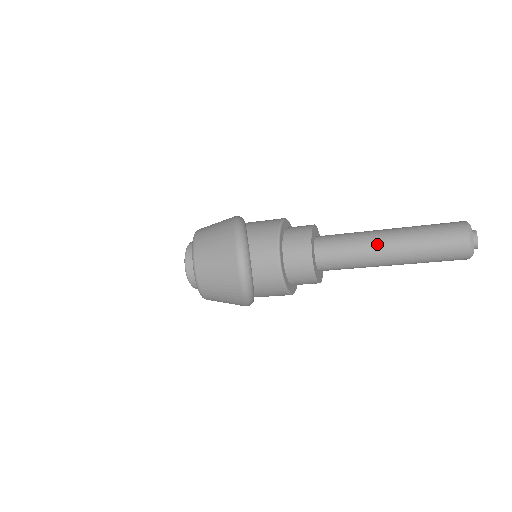
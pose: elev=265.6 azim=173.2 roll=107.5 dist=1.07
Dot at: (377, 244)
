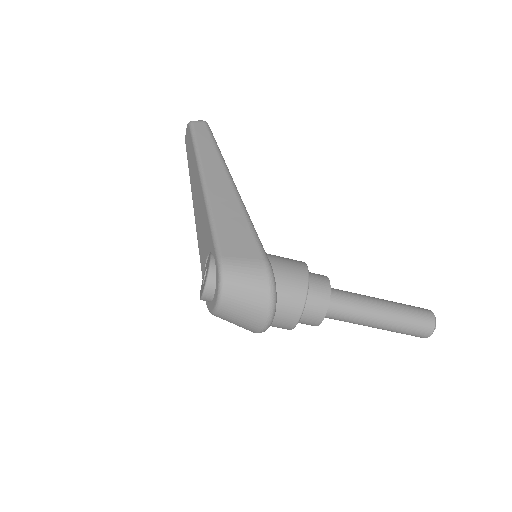
Dot at: (371, 321)
